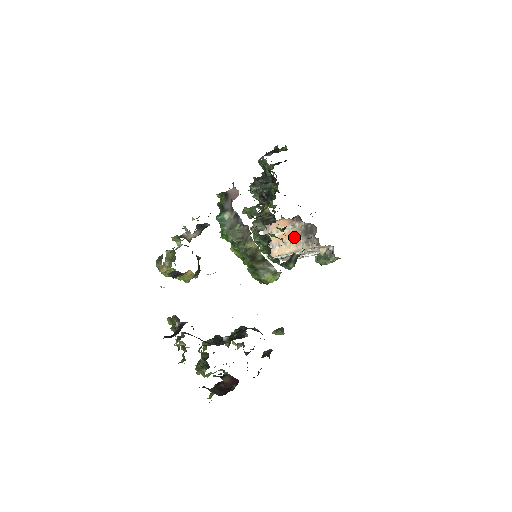
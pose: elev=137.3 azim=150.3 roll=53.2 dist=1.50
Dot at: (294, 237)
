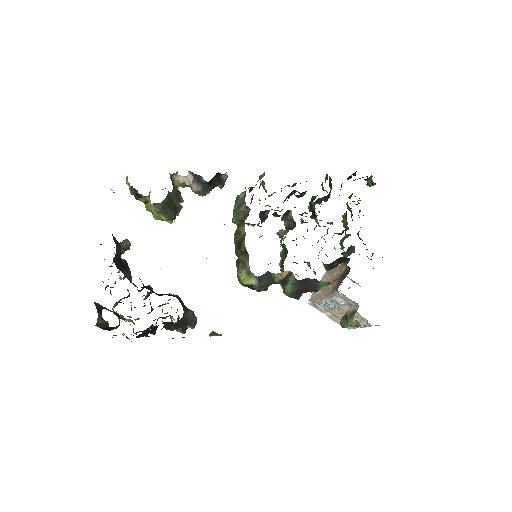
Dot at: (334, 281)
